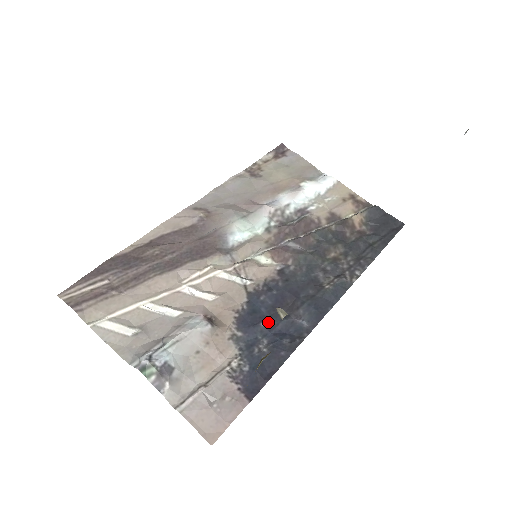
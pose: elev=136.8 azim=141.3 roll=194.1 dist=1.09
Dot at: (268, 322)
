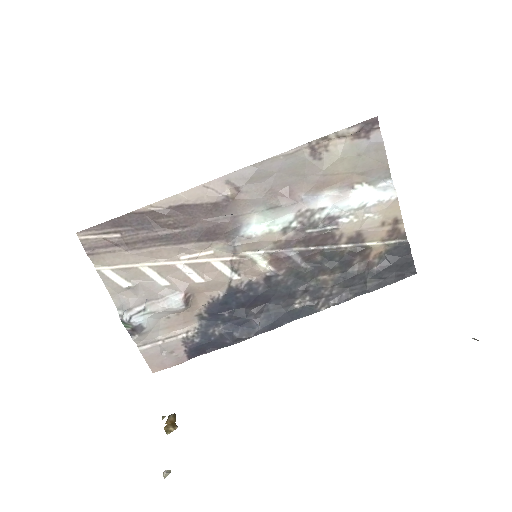
Dot at: (232, 314)
